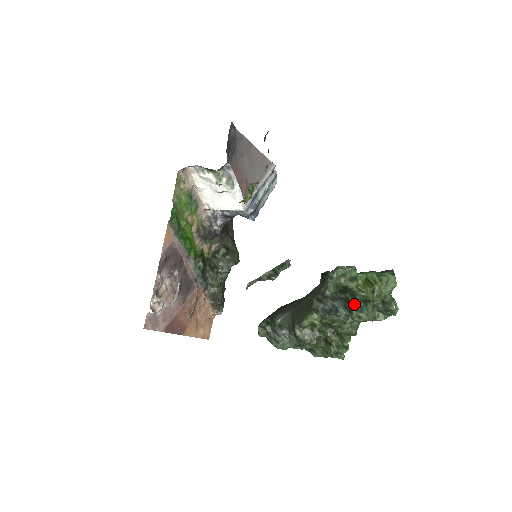
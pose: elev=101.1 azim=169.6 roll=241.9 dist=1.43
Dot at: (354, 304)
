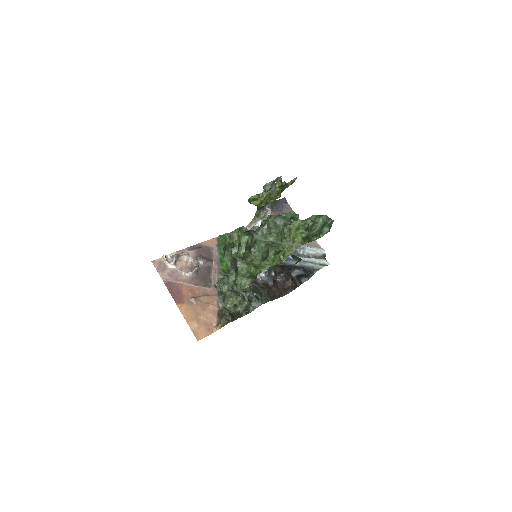
Dot at: occluded
